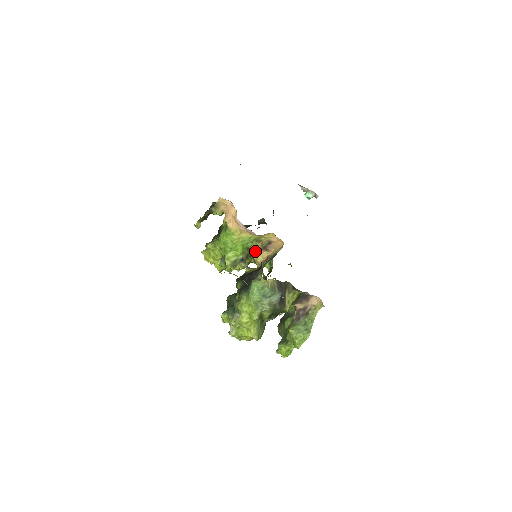
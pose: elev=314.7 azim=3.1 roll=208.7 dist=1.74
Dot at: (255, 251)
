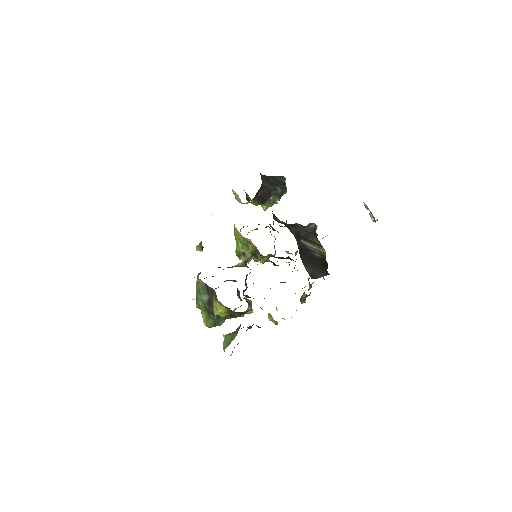
Dot at: occluded
